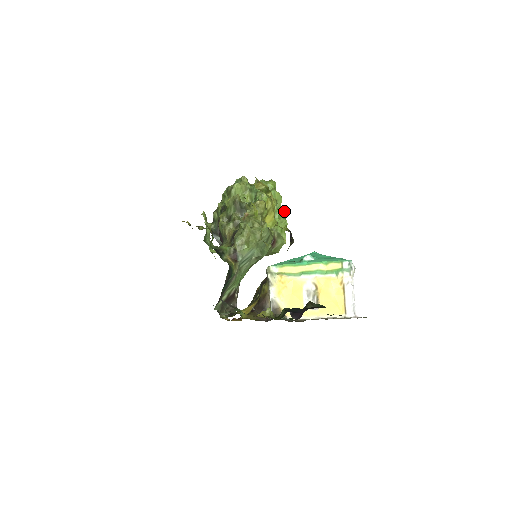
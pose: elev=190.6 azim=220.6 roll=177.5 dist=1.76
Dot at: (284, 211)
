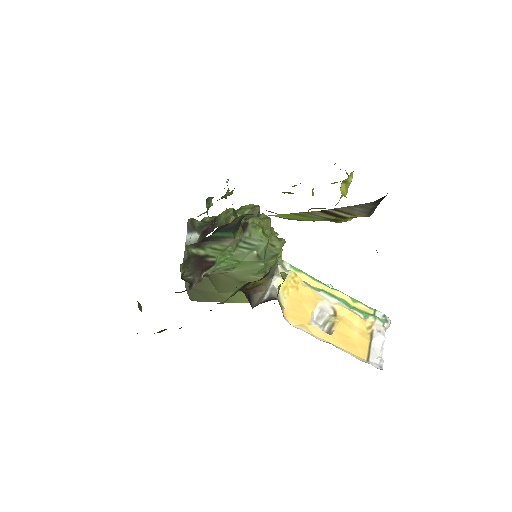
Dot at: occluded
